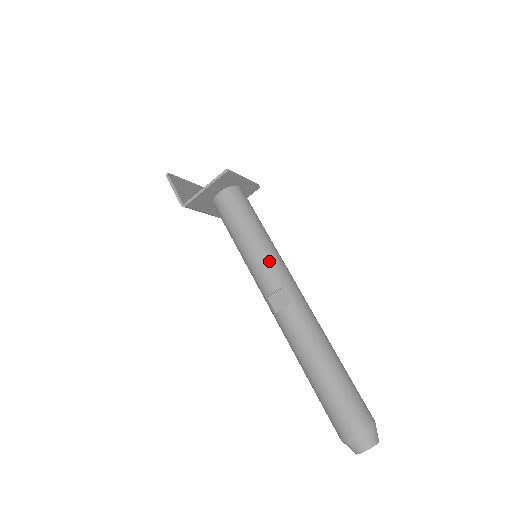
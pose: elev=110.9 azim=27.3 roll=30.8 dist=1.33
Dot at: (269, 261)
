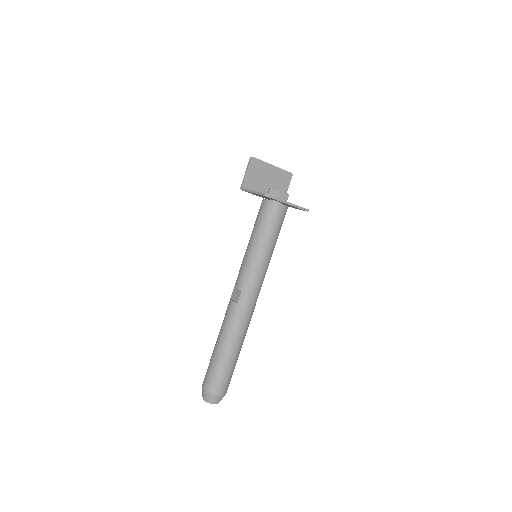
Dot at: (249, 269)
